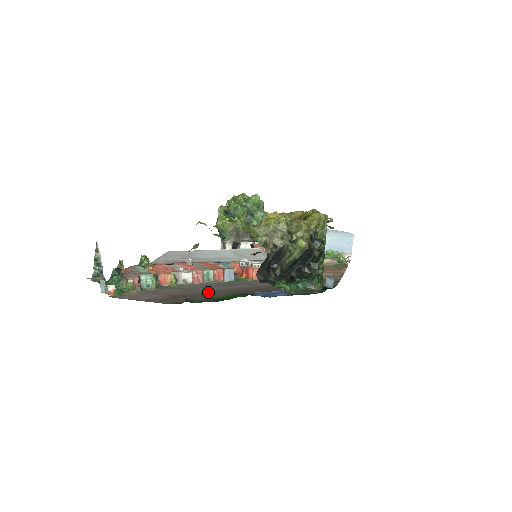
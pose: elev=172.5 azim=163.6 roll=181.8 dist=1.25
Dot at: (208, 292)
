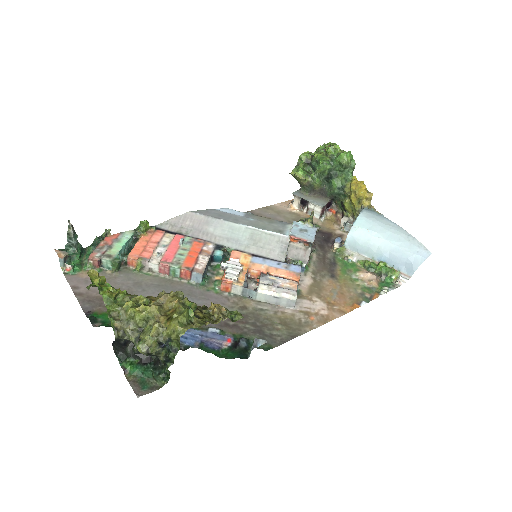
Dot at: occluded
